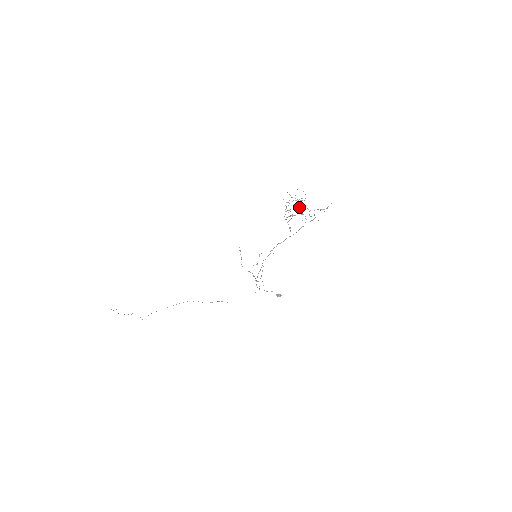
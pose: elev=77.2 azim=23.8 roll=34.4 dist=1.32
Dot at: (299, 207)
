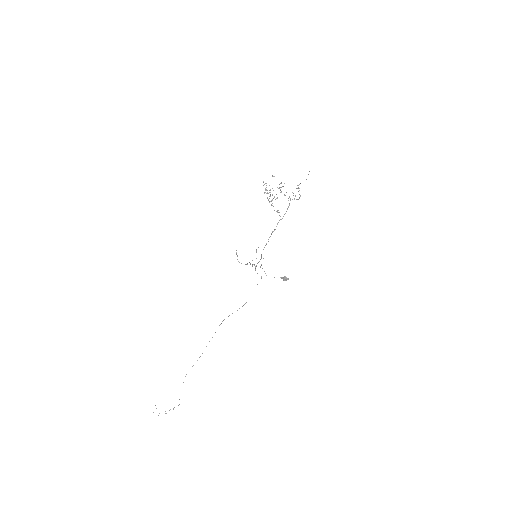
Dot at: (281, 192)
